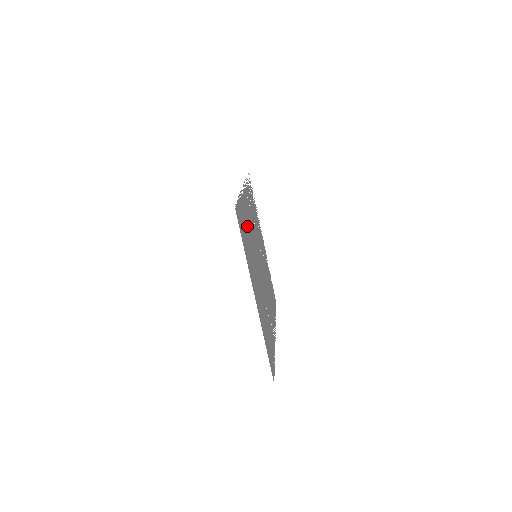
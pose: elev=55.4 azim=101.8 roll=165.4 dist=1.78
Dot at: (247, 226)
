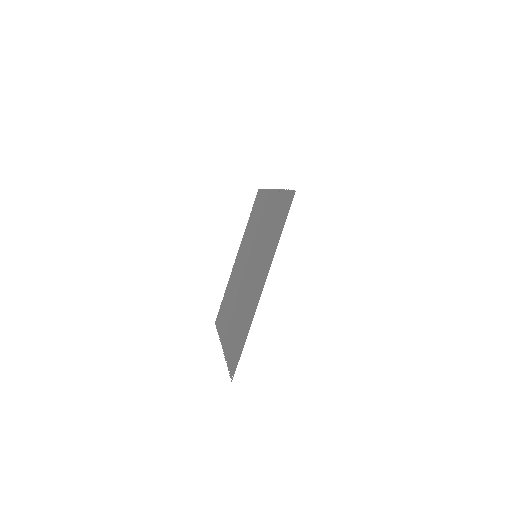
Dot at: (271, 222)
